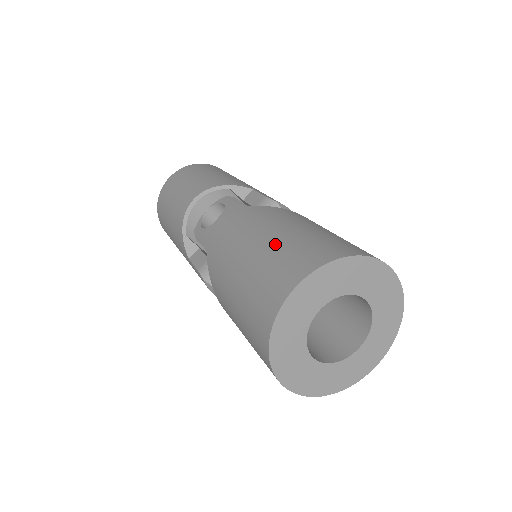
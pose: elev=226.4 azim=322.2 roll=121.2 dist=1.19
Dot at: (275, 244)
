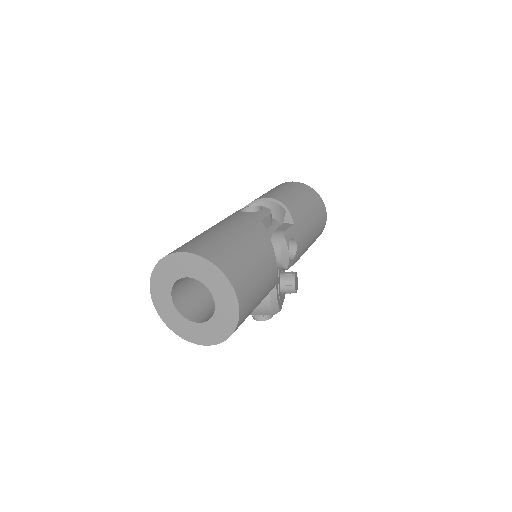
Dot at: (221, 237)
